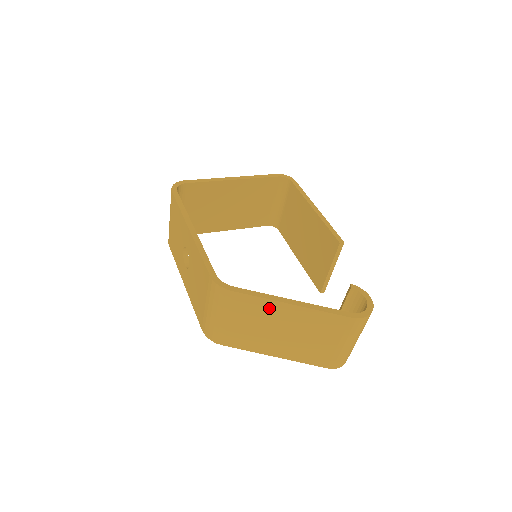
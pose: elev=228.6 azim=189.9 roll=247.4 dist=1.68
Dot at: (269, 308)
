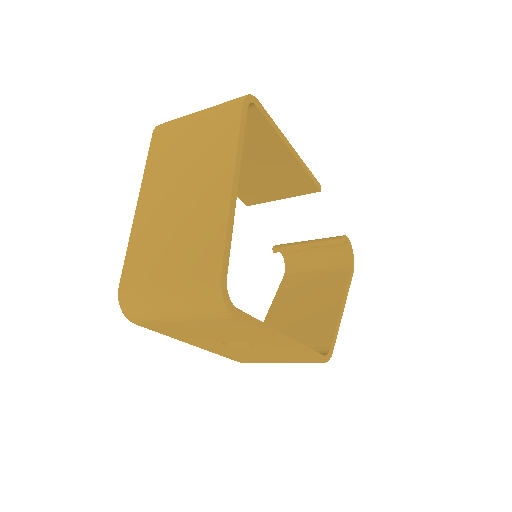
Dot at: occluded
